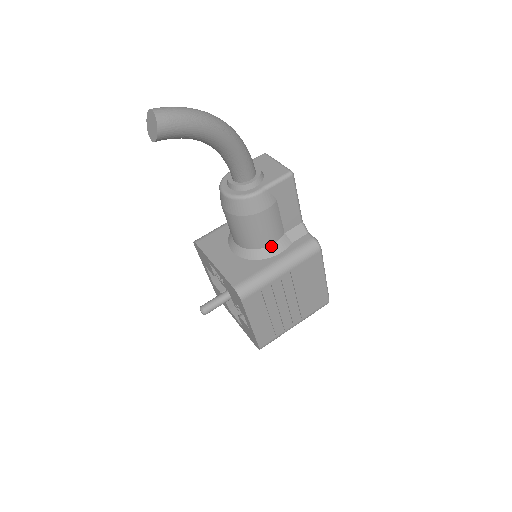
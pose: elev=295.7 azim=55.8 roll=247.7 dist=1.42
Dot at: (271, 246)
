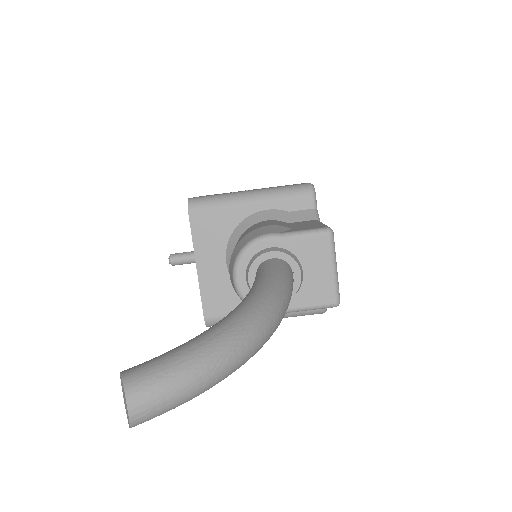
Dot at: occluded
